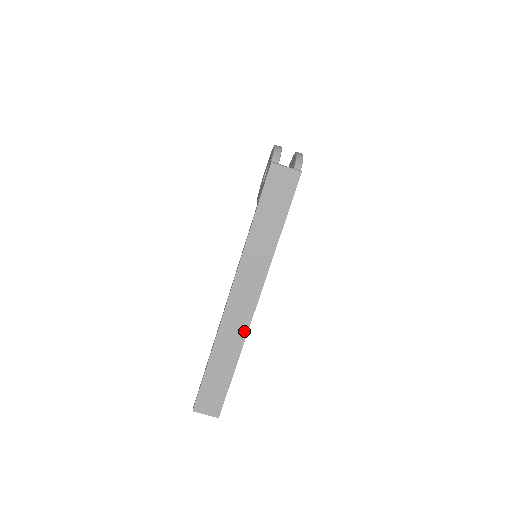
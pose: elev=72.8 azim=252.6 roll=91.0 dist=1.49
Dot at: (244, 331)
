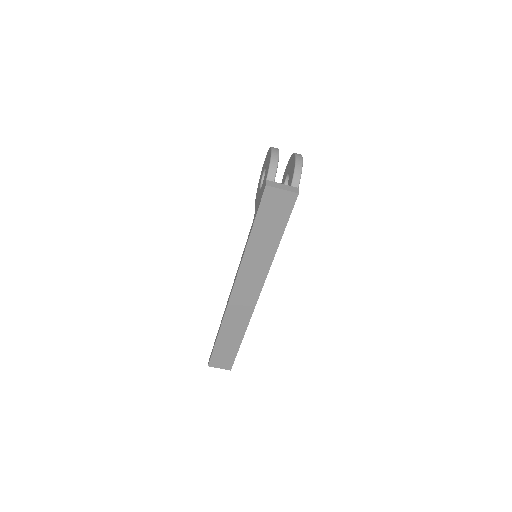
Dot at: (248, 316)
